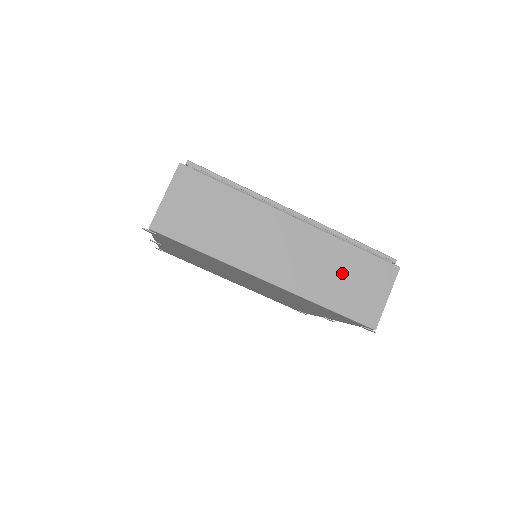
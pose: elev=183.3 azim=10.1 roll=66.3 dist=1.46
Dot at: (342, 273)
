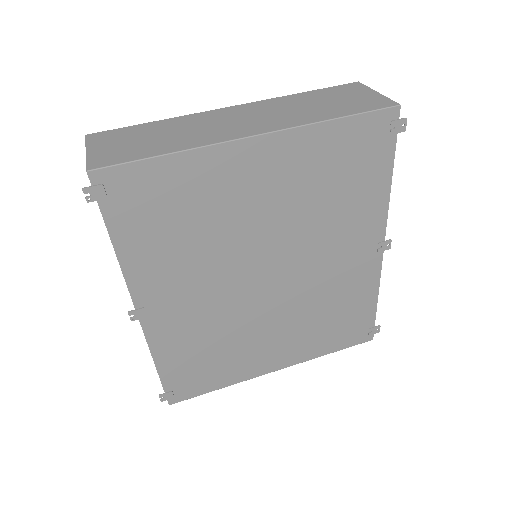
Dot at: (317, 103)
